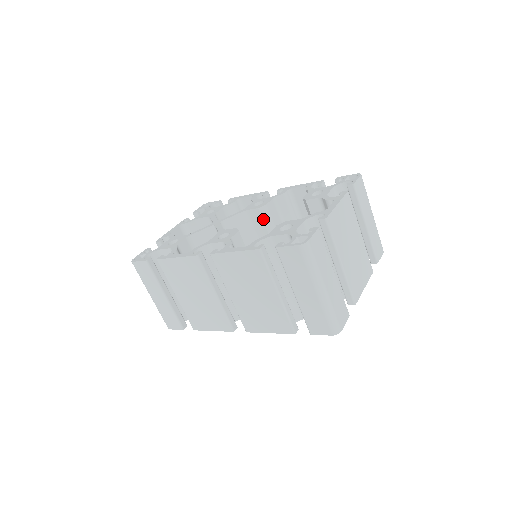
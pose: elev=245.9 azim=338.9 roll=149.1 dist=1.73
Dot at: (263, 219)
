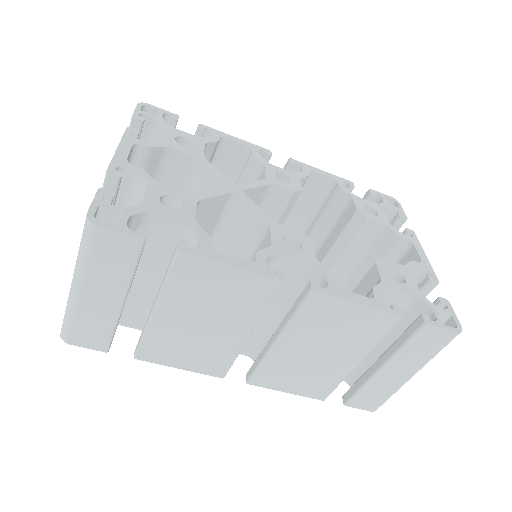
Dot at: (286, 207)
